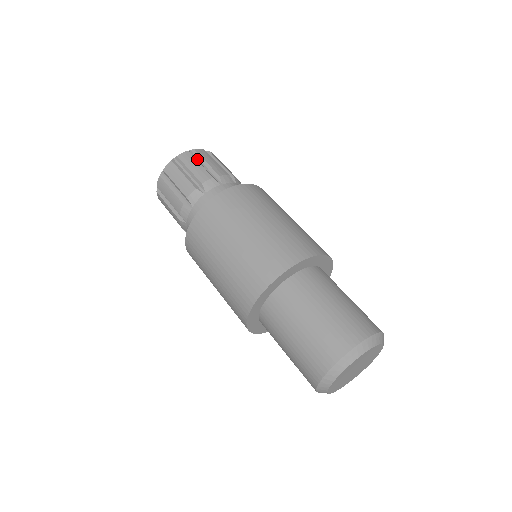
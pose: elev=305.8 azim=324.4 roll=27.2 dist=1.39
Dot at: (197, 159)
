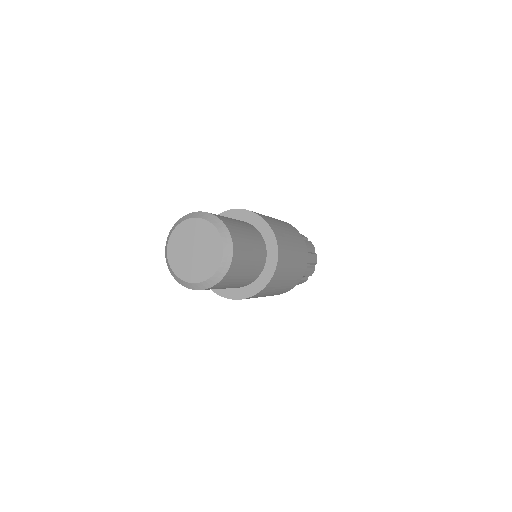
Dot at: occluded
